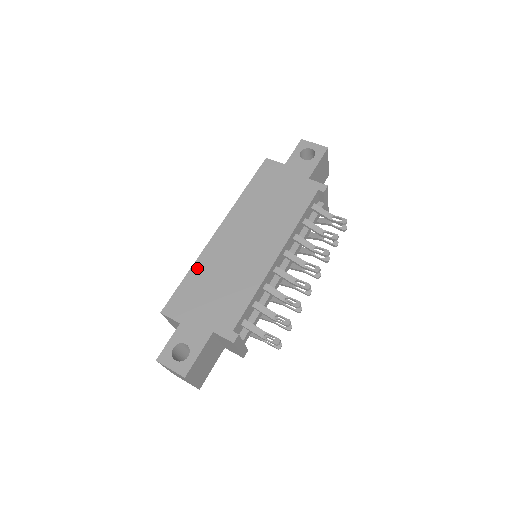
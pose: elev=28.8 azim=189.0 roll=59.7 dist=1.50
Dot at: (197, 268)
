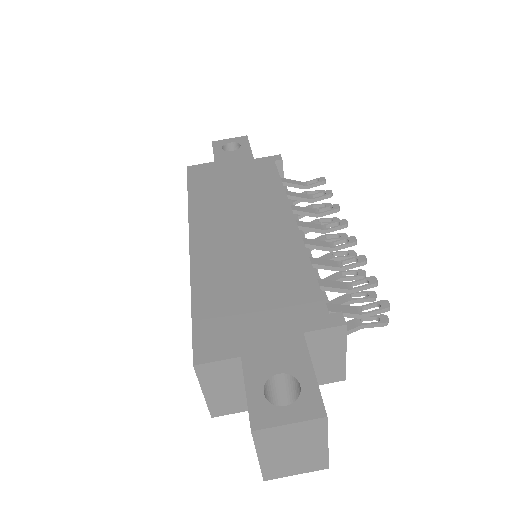
Dot at: (200, 286)
